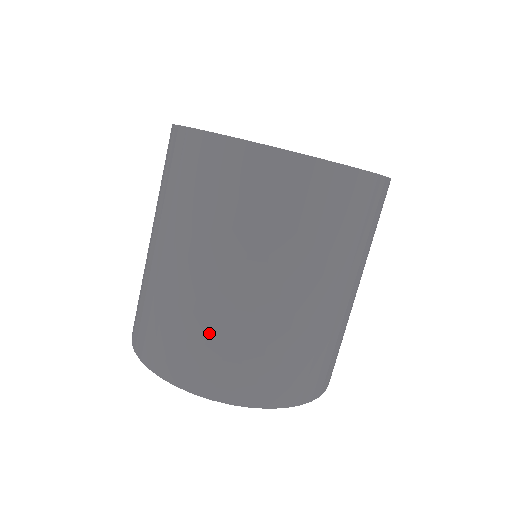
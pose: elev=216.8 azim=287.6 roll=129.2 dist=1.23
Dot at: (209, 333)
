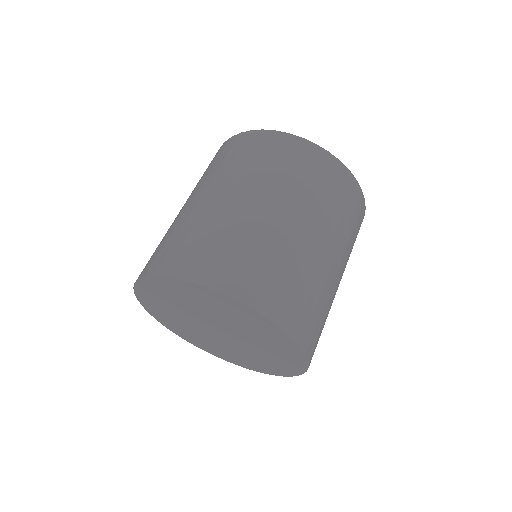
Dot at: (233, 240)
